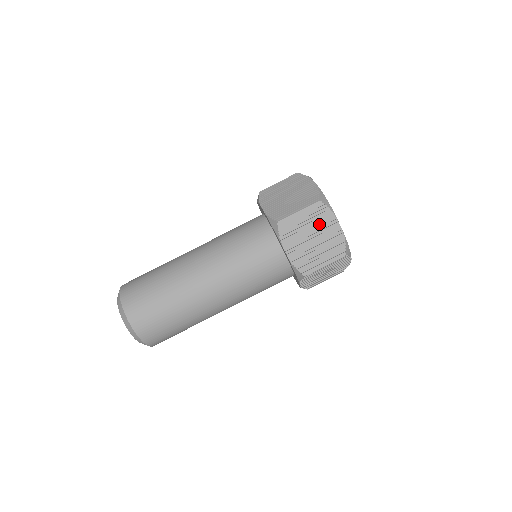
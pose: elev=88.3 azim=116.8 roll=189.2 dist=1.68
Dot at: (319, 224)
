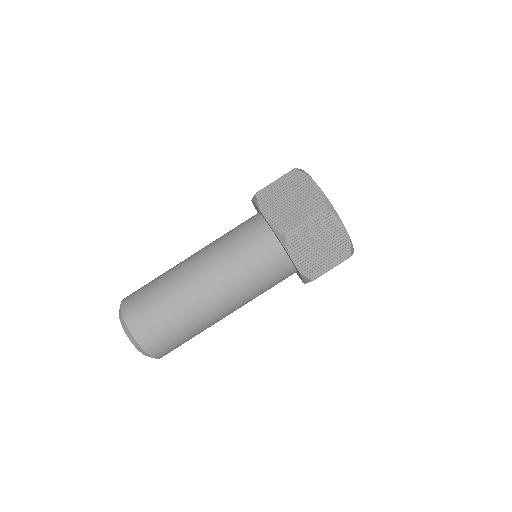
Dot at: (295, 187)
